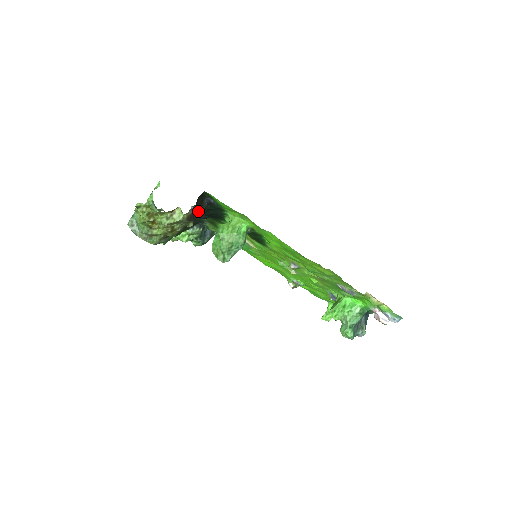
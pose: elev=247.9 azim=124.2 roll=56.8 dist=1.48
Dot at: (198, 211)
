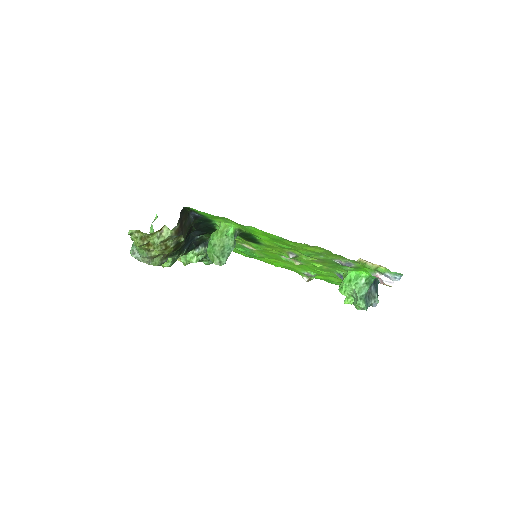
Dot at: (186, 226)
